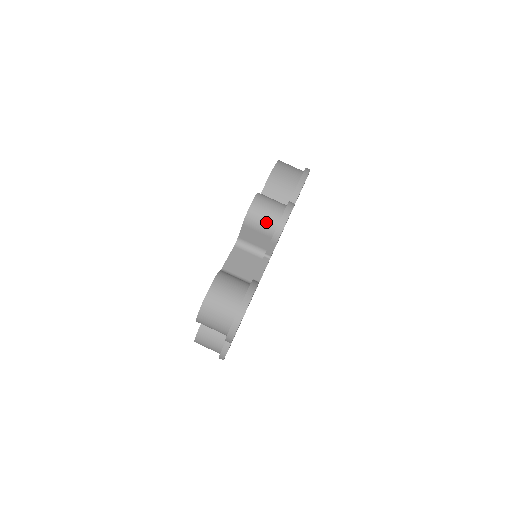
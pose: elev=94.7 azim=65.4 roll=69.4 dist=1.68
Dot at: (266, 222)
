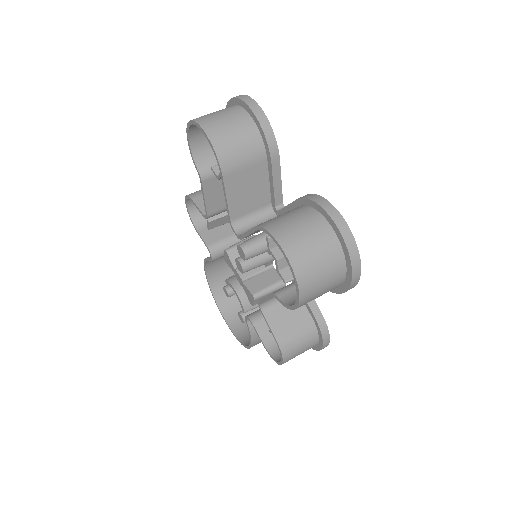
Dot at: occluded
